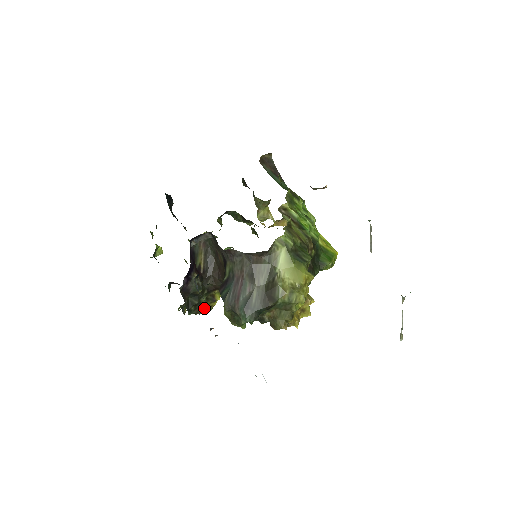
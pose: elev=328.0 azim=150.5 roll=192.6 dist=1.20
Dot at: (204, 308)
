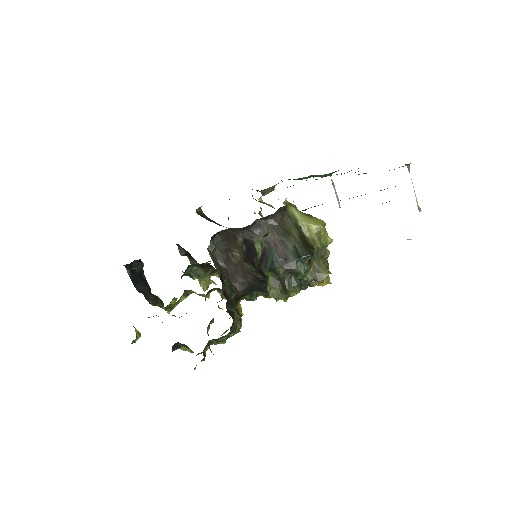
Dot at: (239, 321)
